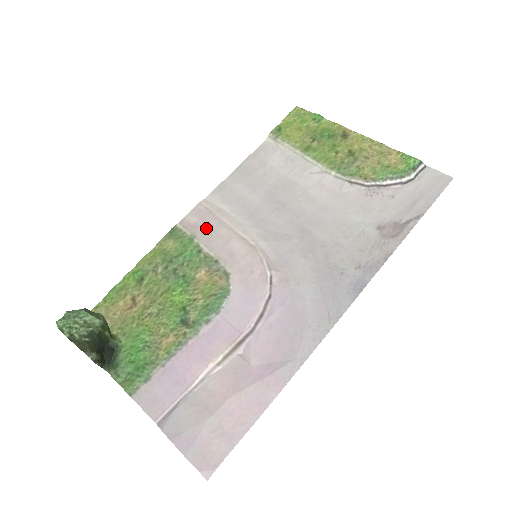
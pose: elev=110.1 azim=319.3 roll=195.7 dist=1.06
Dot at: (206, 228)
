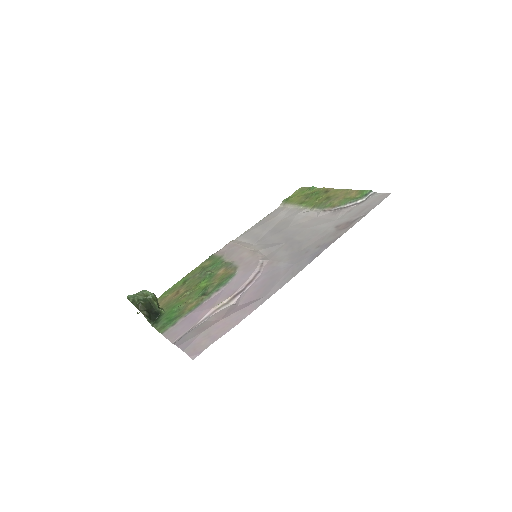
Dot at: (230, 251)
